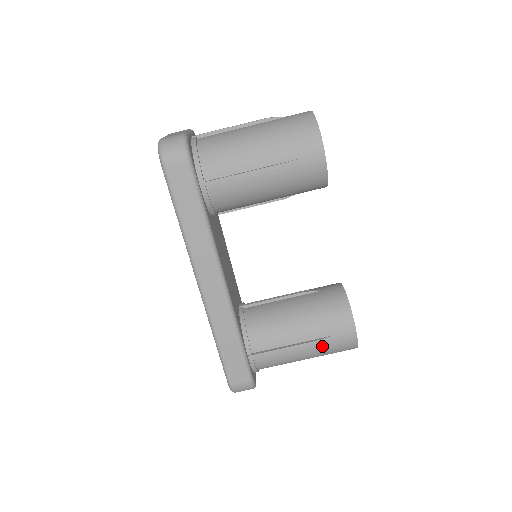
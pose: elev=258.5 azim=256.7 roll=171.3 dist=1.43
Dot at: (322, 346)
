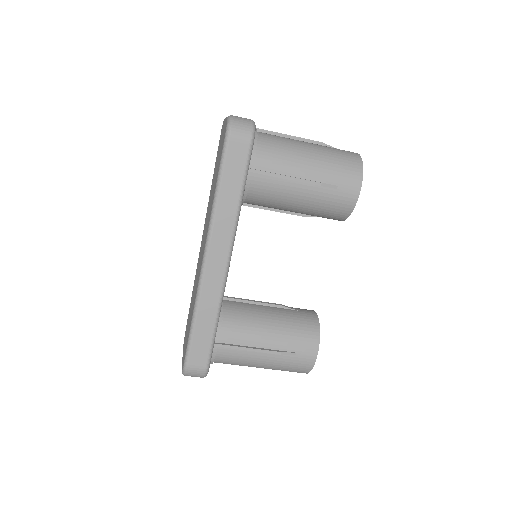
Dot at: (282, 359)
